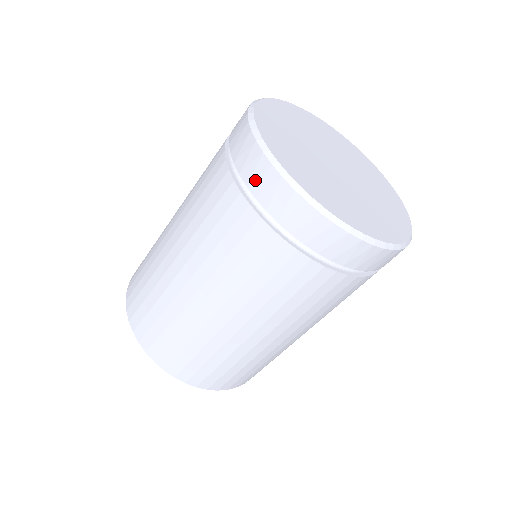
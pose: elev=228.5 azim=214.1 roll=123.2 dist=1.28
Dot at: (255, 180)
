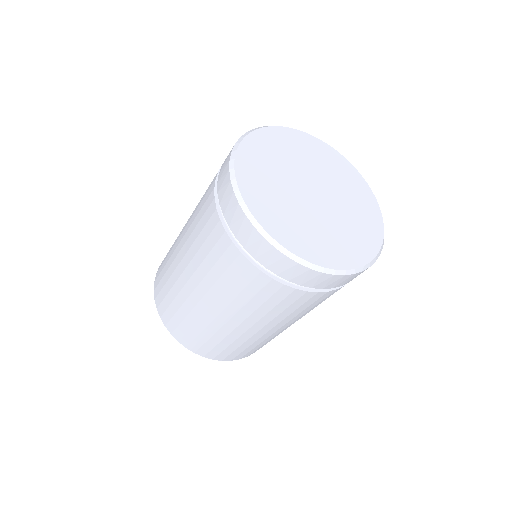
Dot at: (251, 246)
